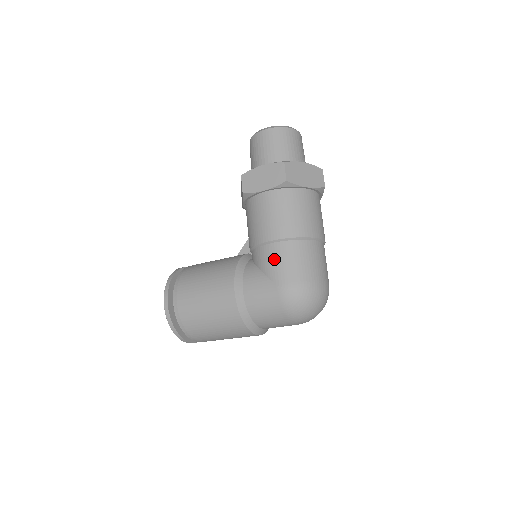
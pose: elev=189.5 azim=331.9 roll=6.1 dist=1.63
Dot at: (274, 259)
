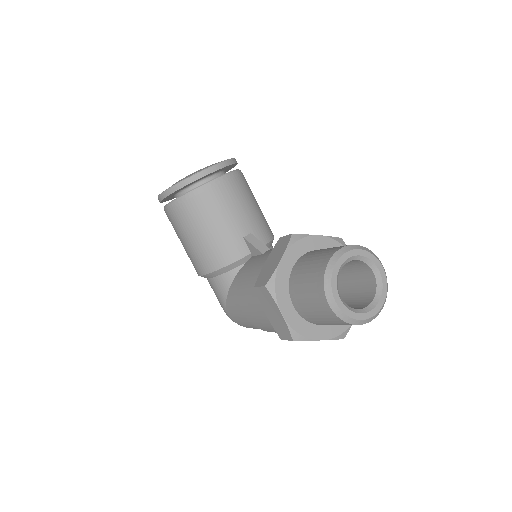
Dot at: (236, 311)
